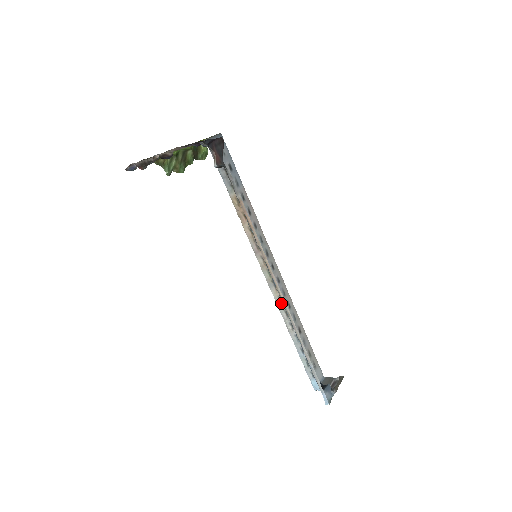
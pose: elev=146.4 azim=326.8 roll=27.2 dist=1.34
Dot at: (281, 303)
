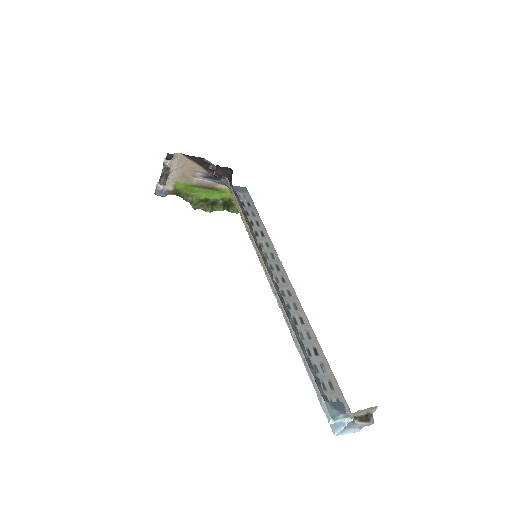
Dot at: occluded
